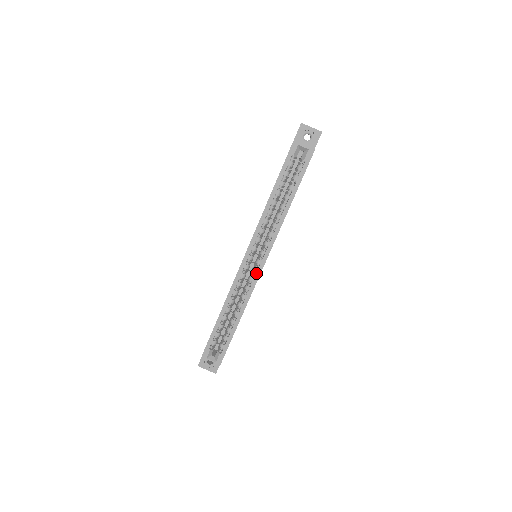
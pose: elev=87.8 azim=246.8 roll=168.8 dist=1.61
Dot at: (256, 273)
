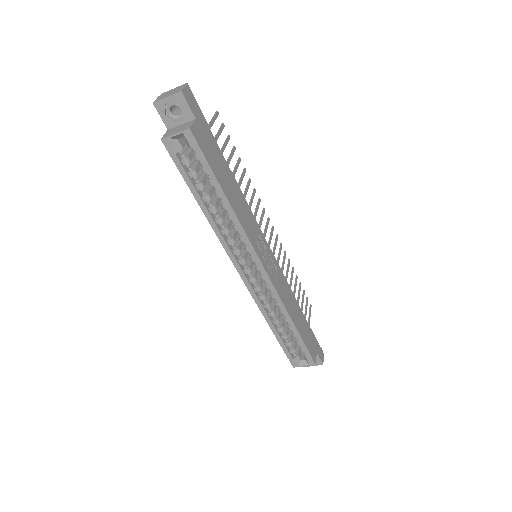
Dot at: occluded
